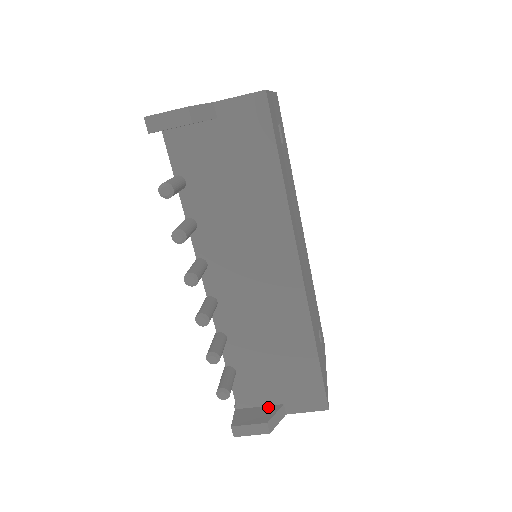
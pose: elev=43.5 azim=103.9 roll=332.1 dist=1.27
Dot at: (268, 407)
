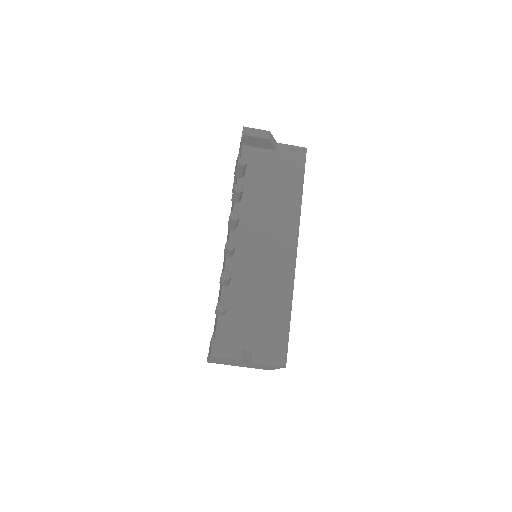
Dot at: occluded
